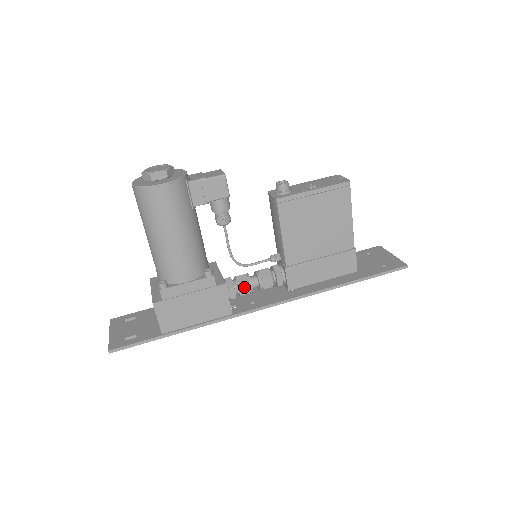
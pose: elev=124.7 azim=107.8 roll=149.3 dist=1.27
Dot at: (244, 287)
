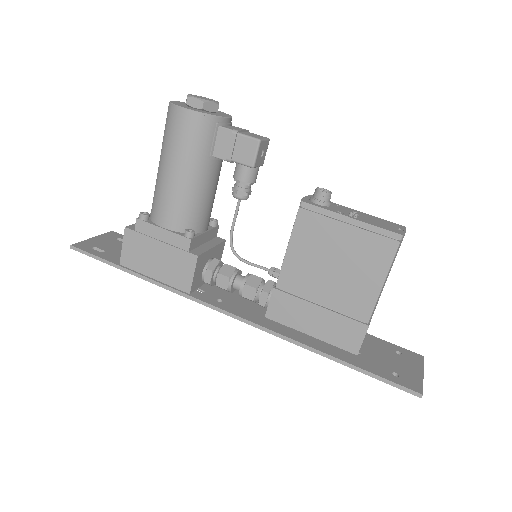
Dot at: (223, 278)
